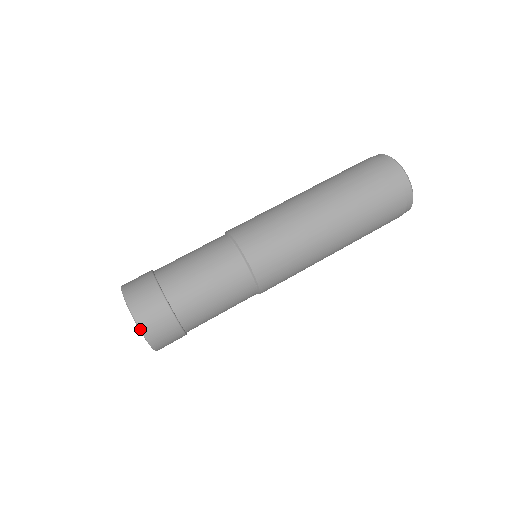
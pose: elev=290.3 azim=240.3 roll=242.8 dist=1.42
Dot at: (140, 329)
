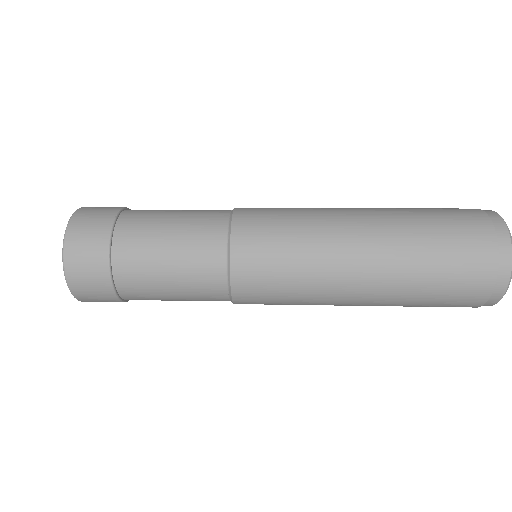
Dot at: occluded
